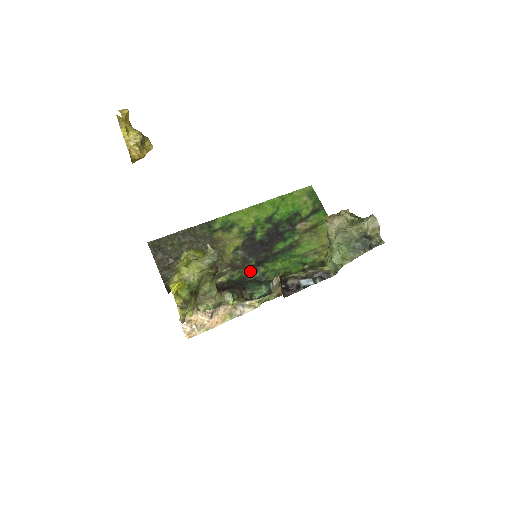
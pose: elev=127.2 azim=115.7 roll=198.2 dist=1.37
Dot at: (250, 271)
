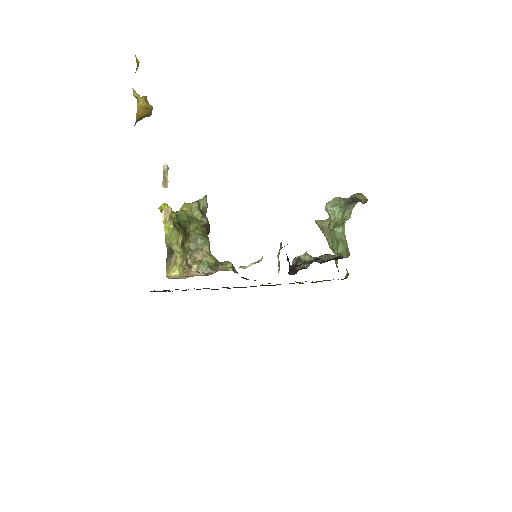
Dot at: occluded
